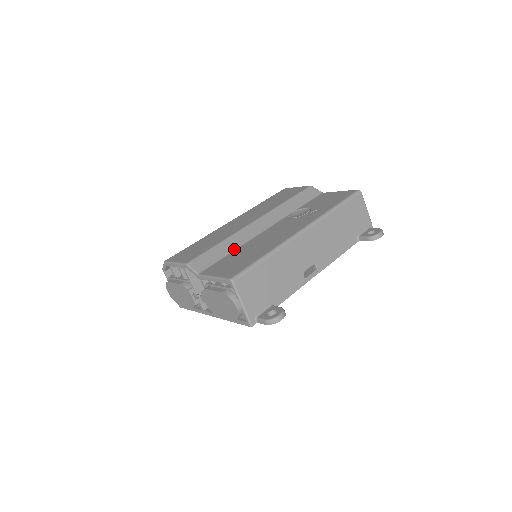
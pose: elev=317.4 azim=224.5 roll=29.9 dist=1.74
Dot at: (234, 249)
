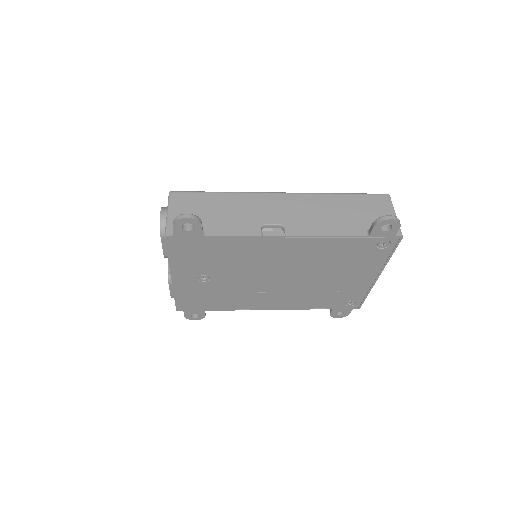
Dot at: occluded
